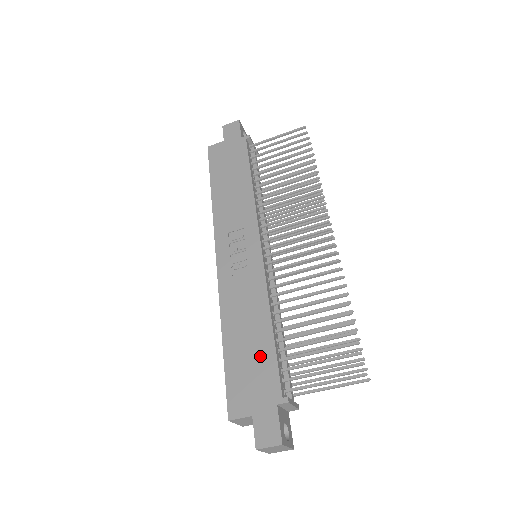
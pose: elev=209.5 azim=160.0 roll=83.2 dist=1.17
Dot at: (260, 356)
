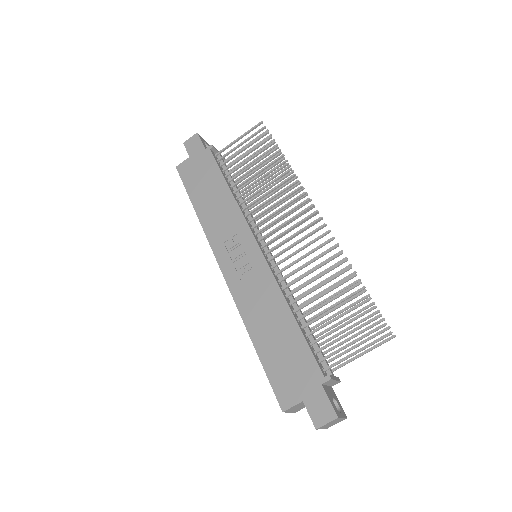
Dot at: (292, 346)
